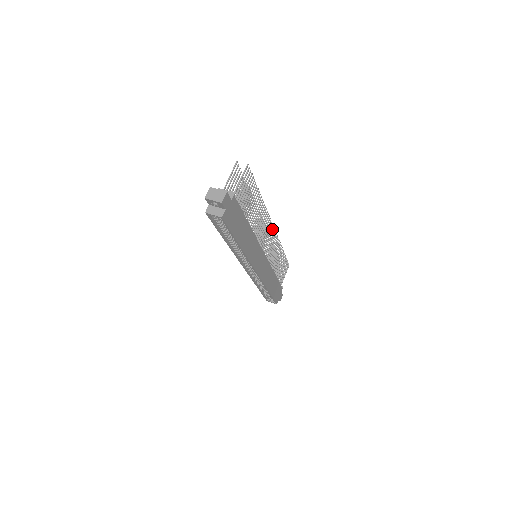
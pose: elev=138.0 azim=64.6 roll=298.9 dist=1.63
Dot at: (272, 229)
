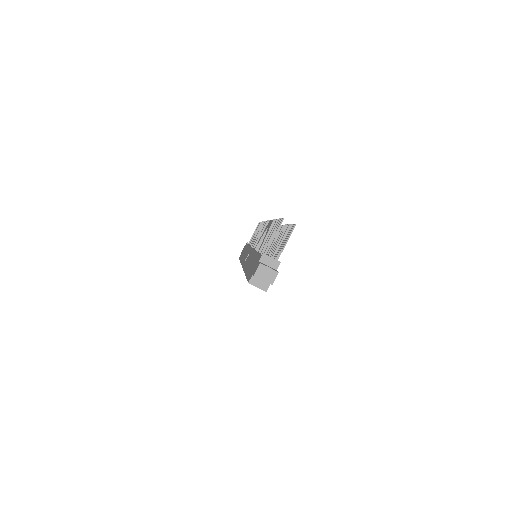
Dot at: occluded
